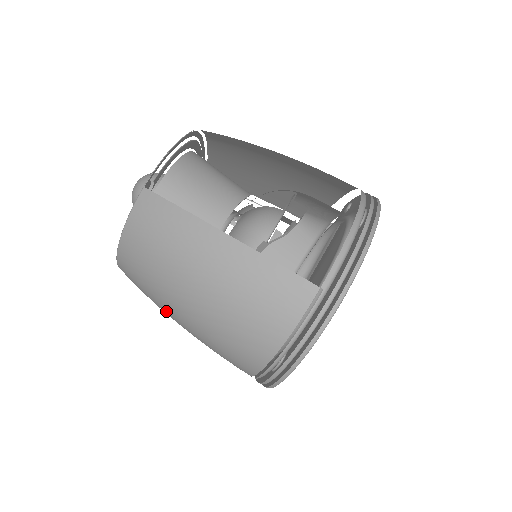
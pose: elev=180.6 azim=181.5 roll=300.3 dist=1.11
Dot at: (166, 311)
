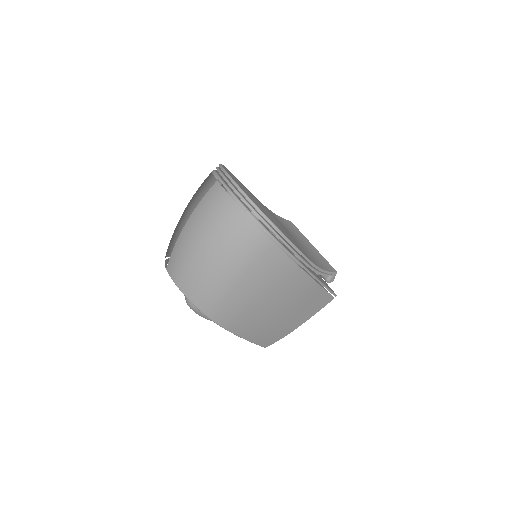
Dot at: (225, 282)
